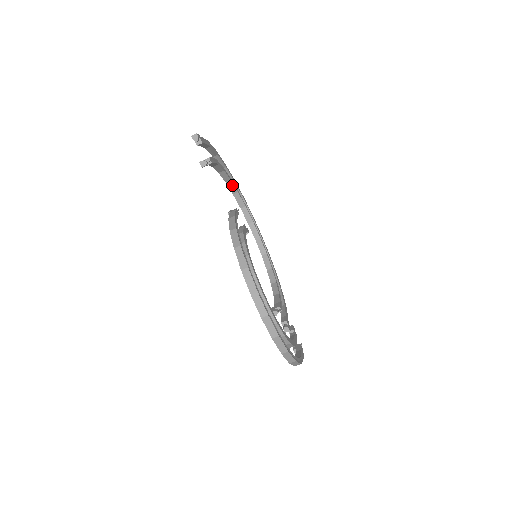
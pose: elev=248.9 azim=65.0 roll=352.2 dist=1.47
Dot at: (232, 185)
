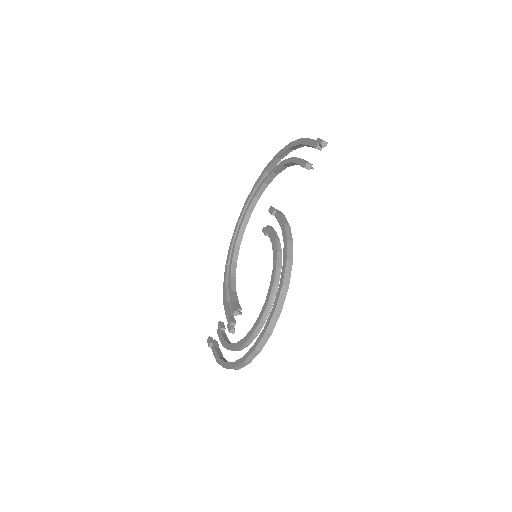
Dot at: (273, 177)
